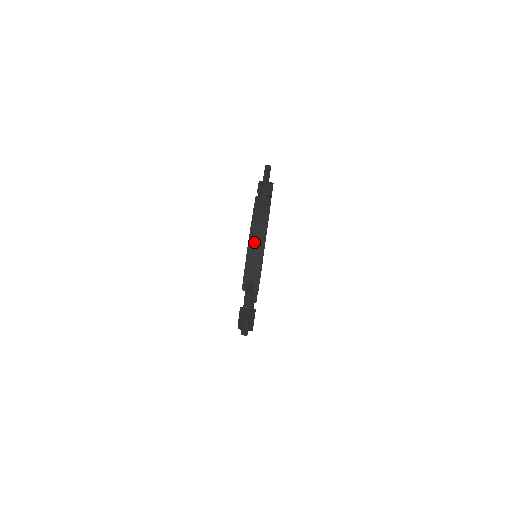
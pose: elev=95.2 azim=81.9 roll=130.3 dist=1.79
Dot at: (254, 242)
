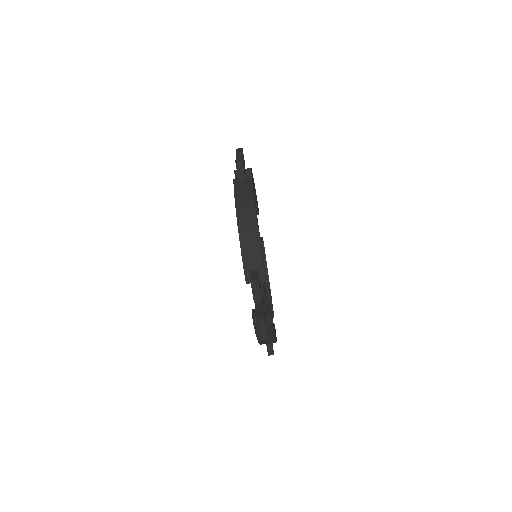
Dot at: (244, 223)
